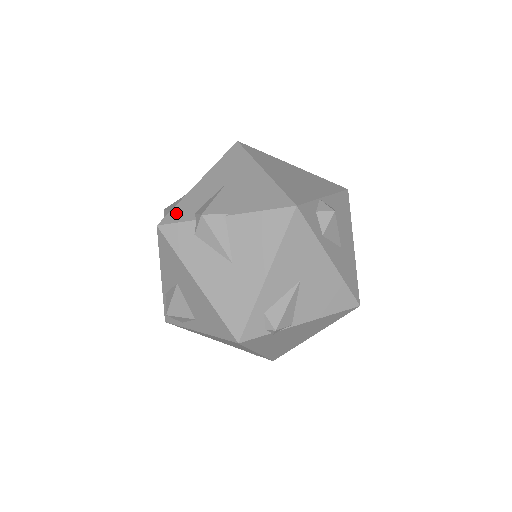
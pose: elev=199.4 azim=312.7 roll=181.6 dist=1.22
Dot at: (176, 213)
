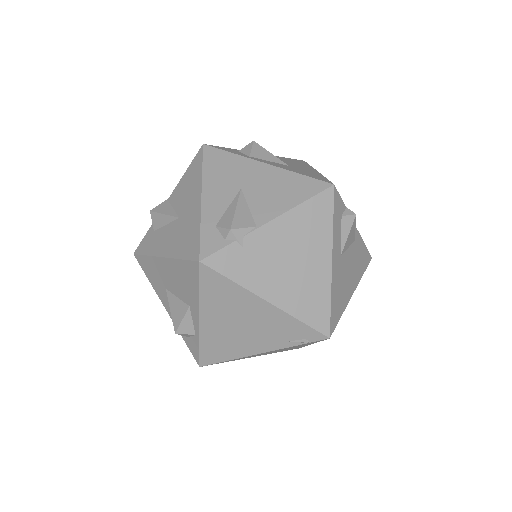
Dot at: occluded
